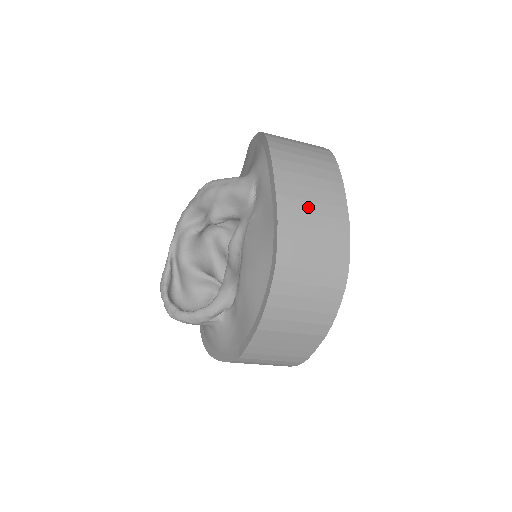
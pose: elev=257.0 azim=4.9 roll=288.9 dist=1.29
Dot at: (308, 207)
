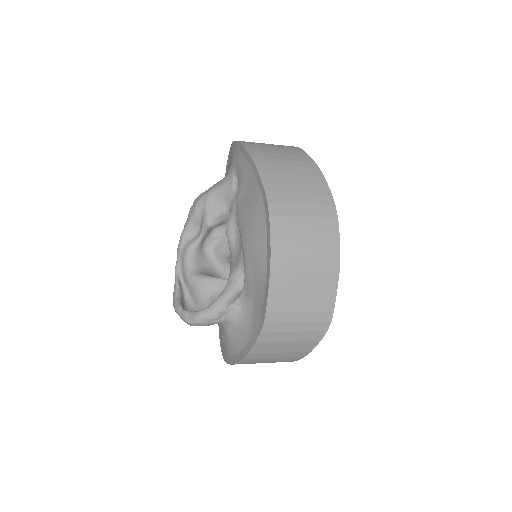
Dot at: (281, 163)
